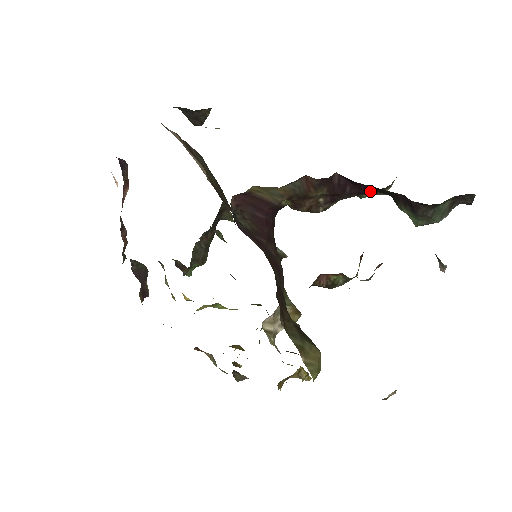
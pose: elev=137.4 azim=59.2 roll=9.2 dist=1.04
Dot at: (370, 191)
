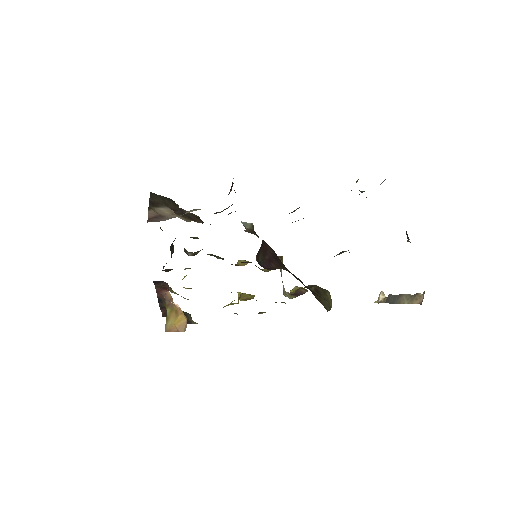
Dot at: occluded
